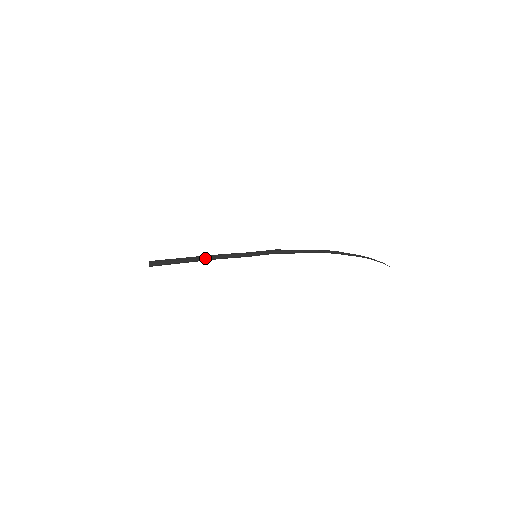
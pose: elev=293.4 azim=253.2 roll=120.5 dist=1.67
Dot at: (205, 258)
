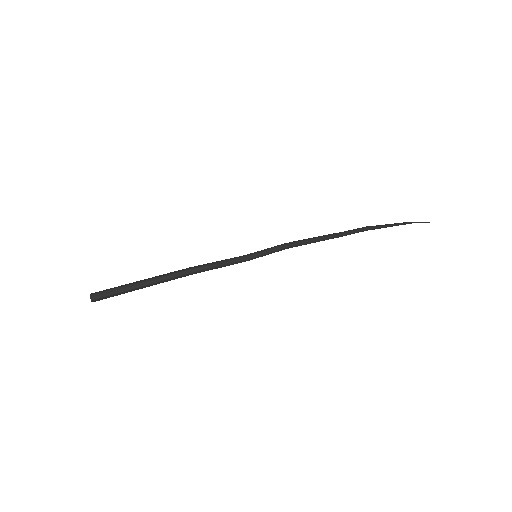
Dot at: (179, 276)
